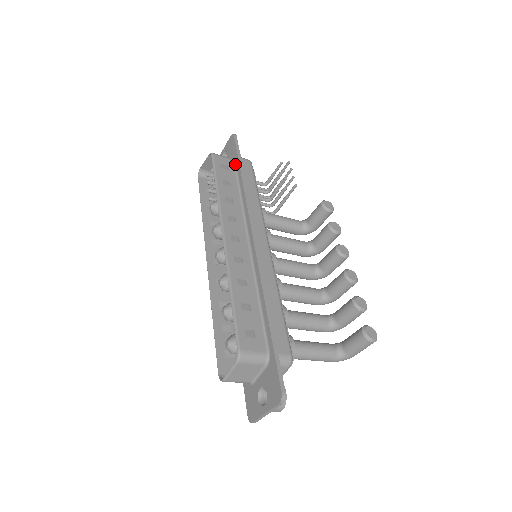
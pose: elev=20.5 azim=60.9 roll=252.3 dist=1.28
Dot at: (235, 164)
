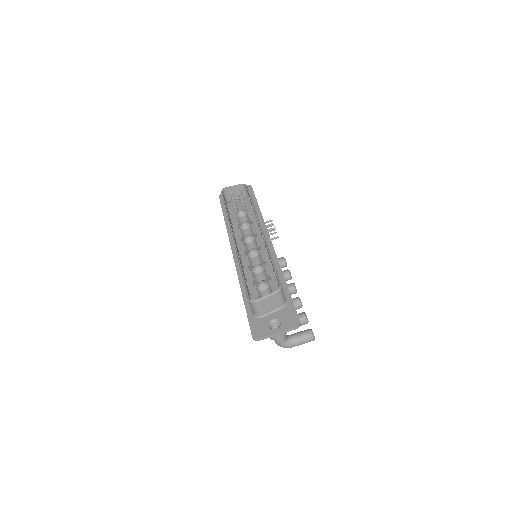
Dot at: occluded
